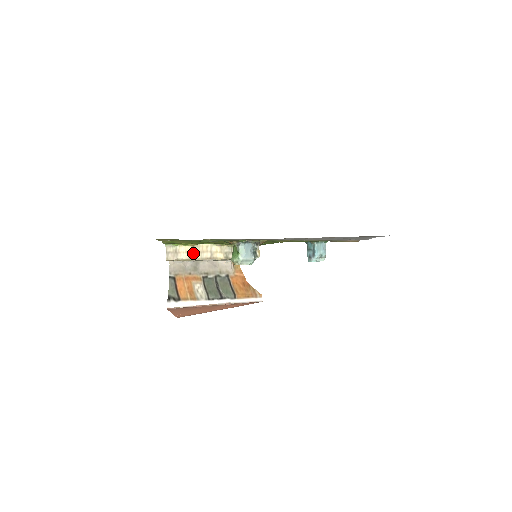
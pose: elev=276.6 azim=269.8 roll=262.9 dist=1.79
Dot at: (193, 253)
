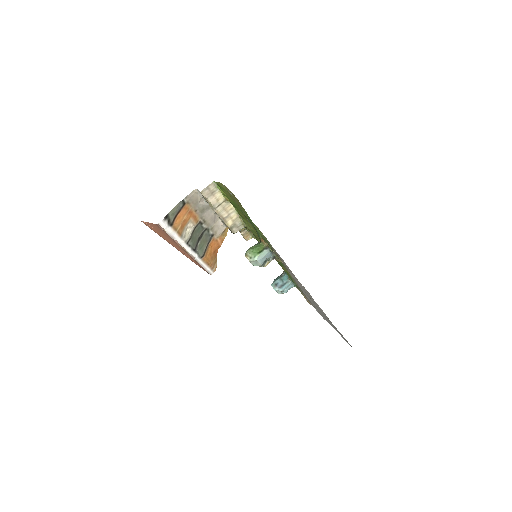
Dot at: (220, 204)
